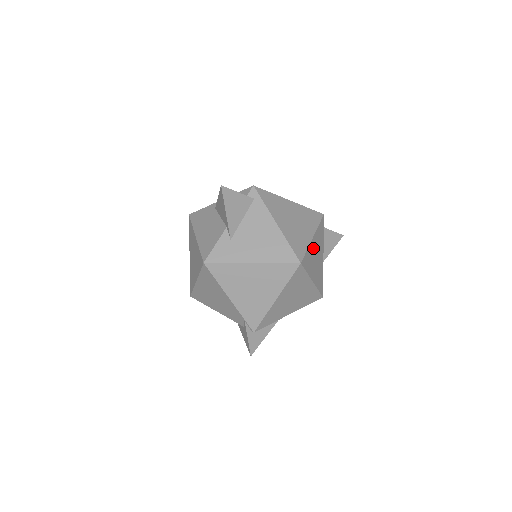
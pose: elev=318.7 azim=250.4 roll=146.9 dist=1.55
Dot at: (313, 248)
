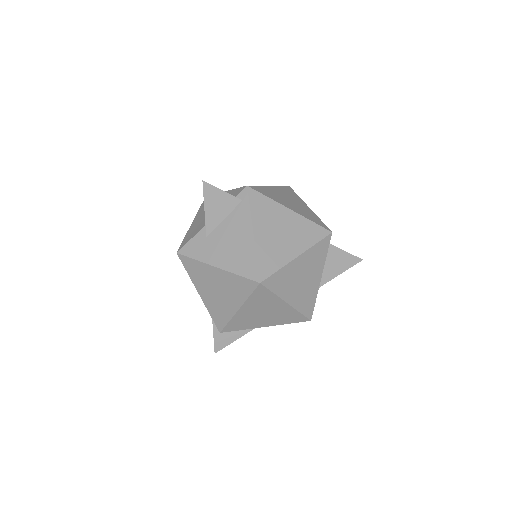
Dot at: (296, 268)
